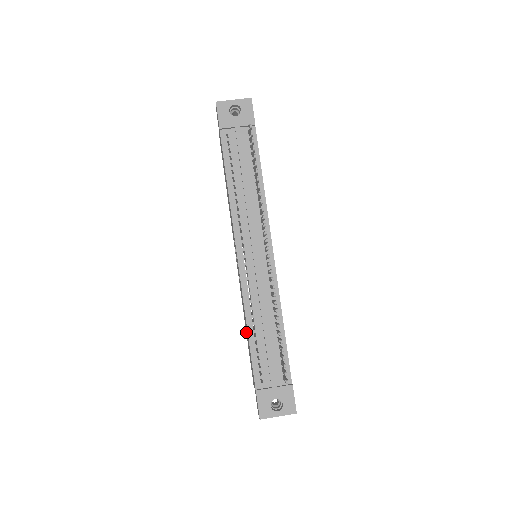
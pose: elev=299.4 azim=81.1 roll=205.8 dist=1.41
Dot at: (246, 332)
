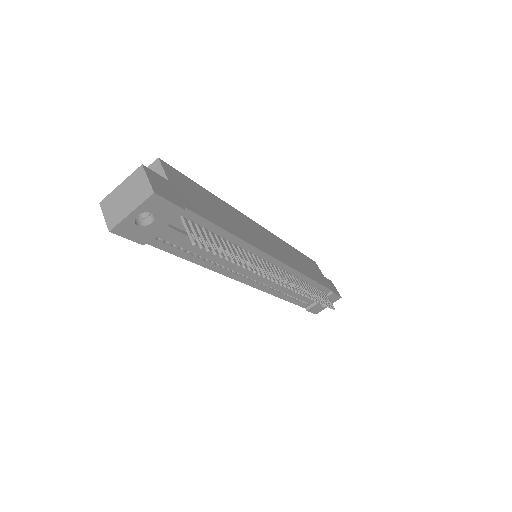
Dot at: occluded
